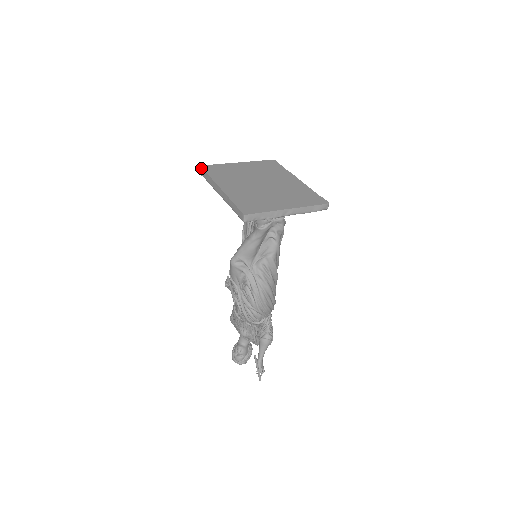
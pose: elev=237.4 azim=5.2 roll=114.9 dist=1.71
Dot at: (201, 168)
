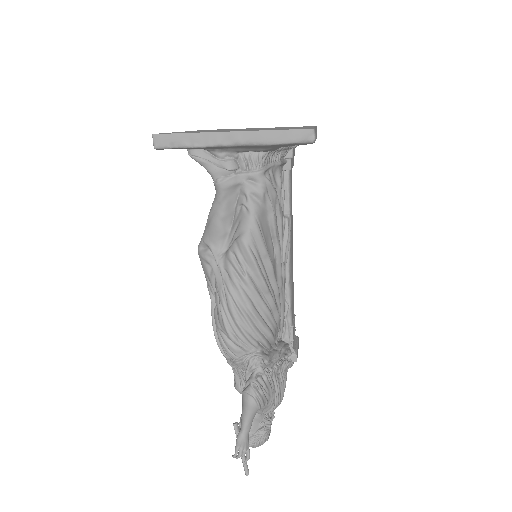
Dot at: occluded
